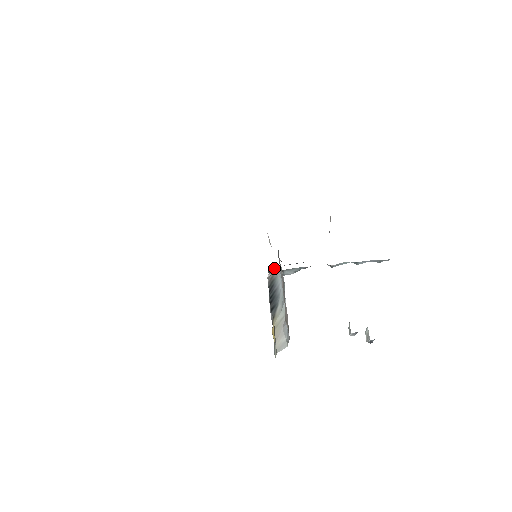
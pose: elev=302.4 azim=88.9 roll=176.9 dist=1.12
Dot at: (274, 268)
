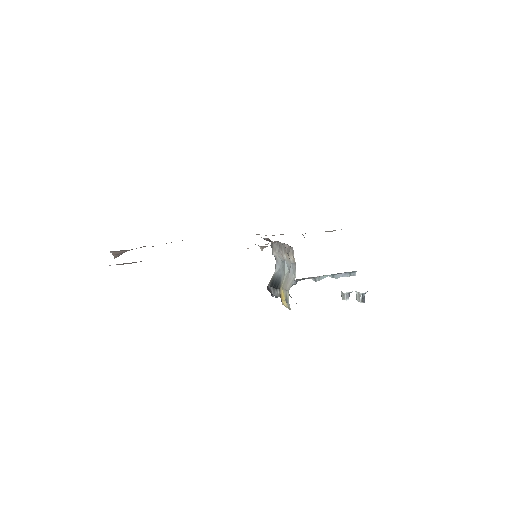
Dot at: occluded
